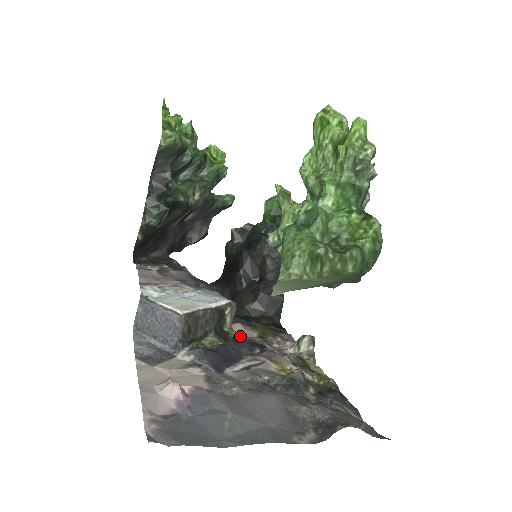
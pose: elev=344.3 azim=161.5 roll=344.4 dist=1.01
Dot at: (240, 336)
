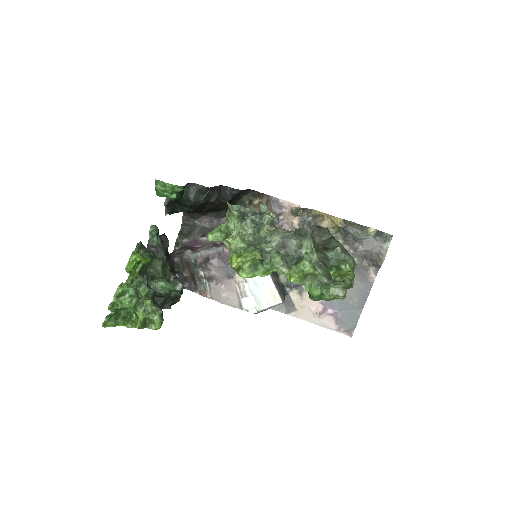
Dot at: occluded
